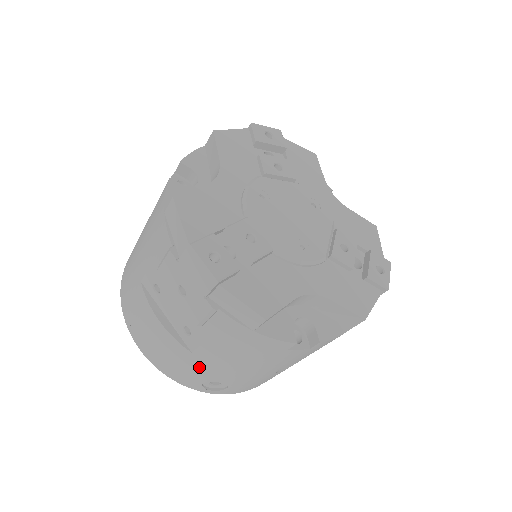
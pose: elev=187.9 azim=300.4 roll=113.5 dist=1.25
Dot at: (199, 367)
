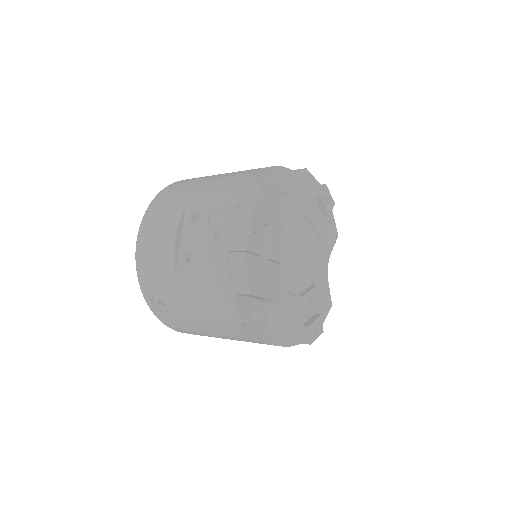
Dot at: (168, 284)
